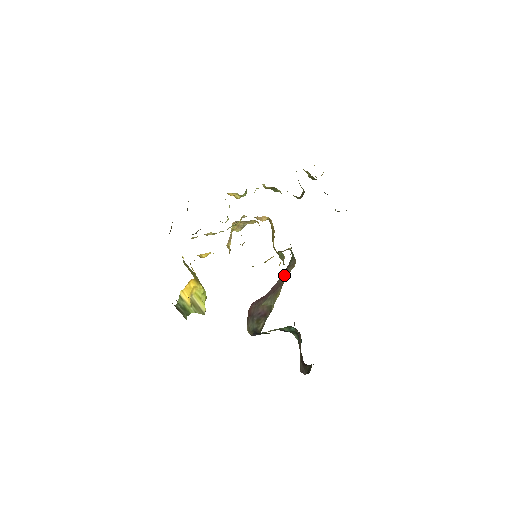
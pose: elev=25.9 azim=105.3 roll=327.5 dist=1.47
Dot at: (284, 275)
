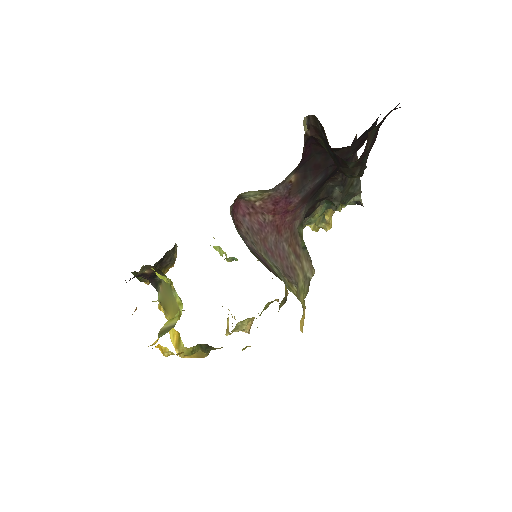
Dot at: (296, 258)
